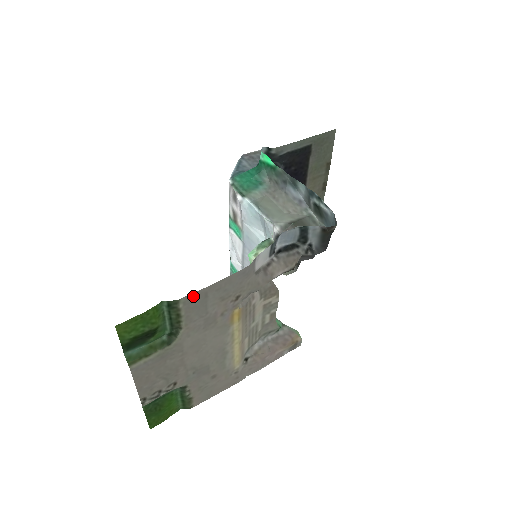
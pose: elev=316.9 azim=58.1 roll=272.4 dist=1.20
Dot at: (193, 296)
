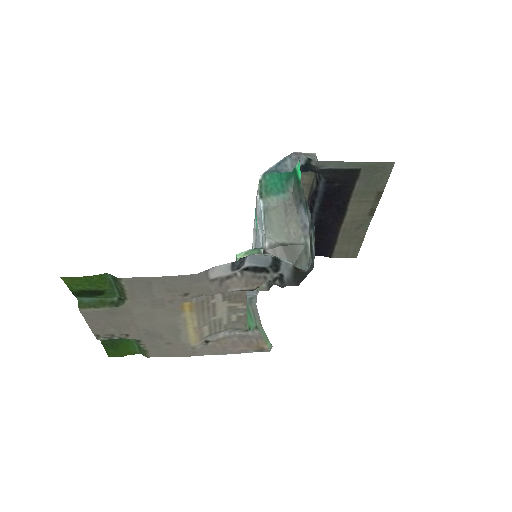
Dot at: (136, 279)
